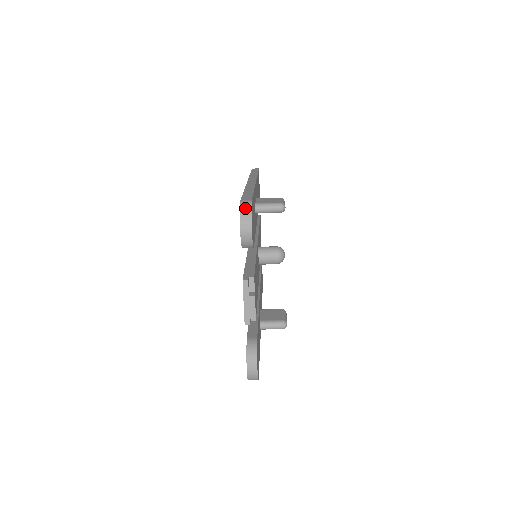
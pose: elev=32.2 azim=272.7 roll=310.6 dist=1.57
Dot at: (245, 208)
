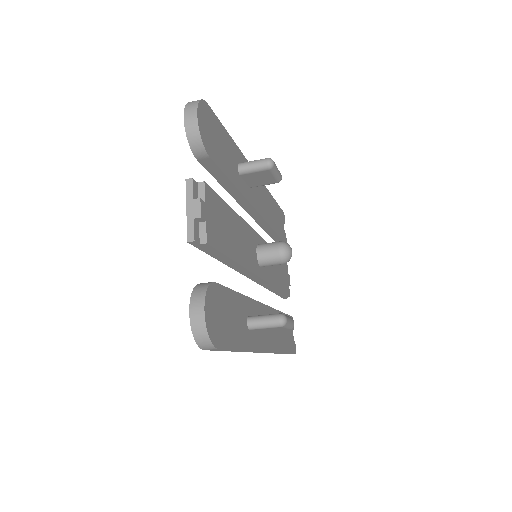
Dot at: (194, 101)
